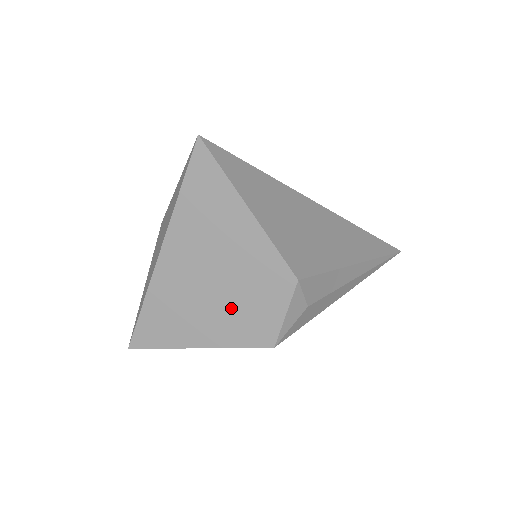
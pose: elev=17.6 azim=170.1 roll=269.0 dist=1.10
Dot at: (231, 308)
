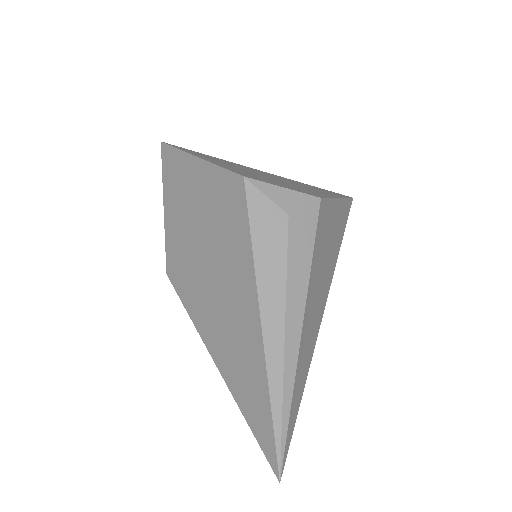
Dot at: (256, 175)
